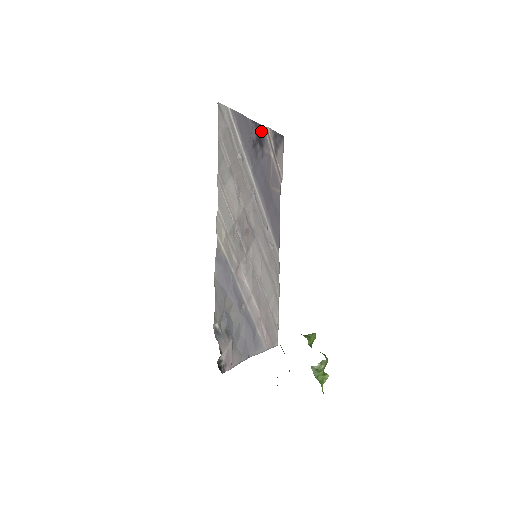
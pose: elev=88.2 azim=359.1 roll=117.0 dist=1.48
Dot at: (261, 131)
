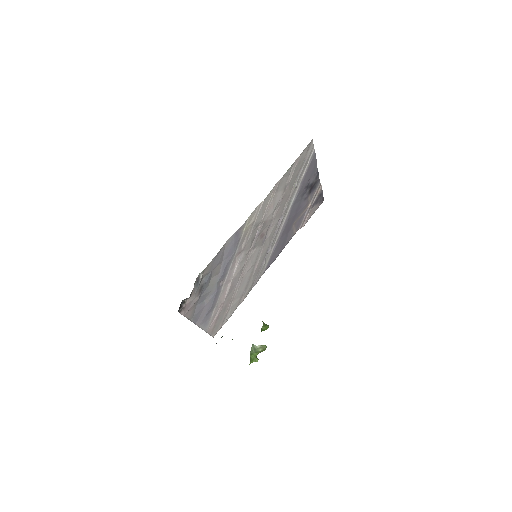
Dot at: (316, 183)
